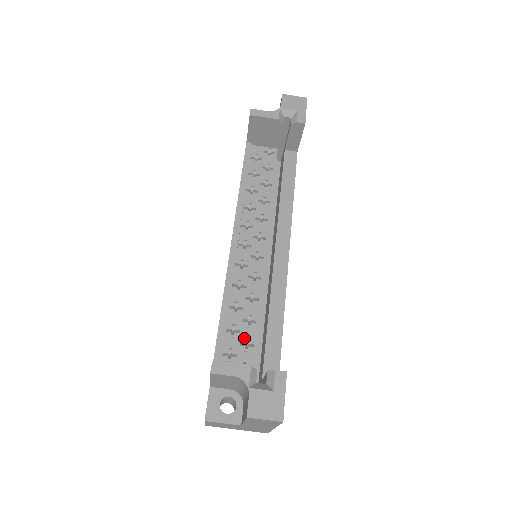
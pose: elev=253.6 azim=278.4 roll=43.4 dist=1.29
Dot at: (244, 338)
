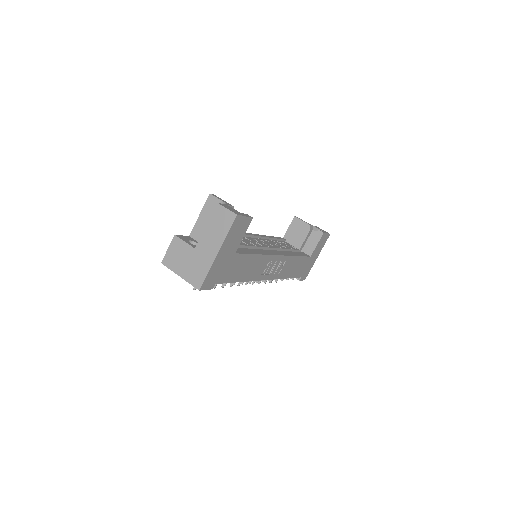
Dot at: occluded
